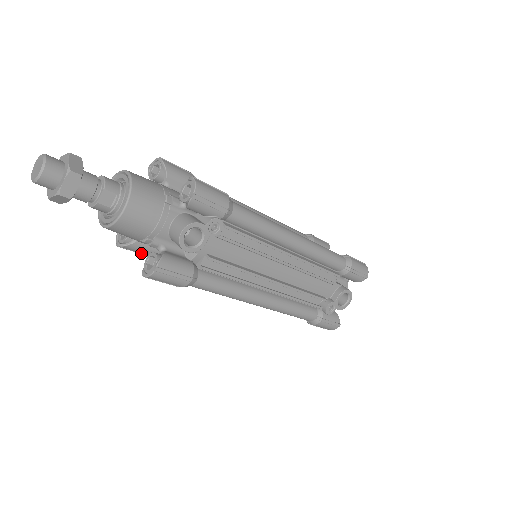
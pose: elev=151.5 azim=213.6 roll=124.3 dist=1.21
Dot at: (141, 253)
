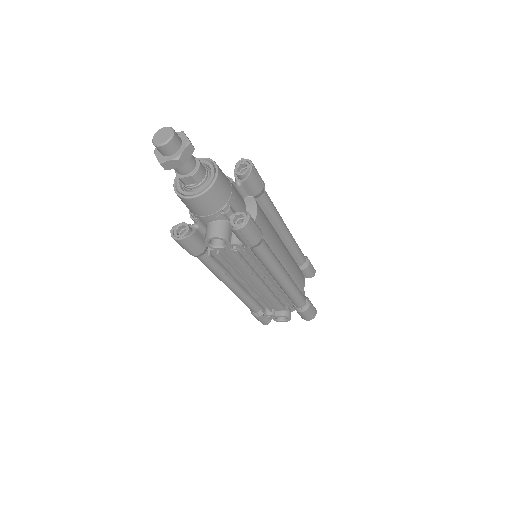
Dot at: occluded
